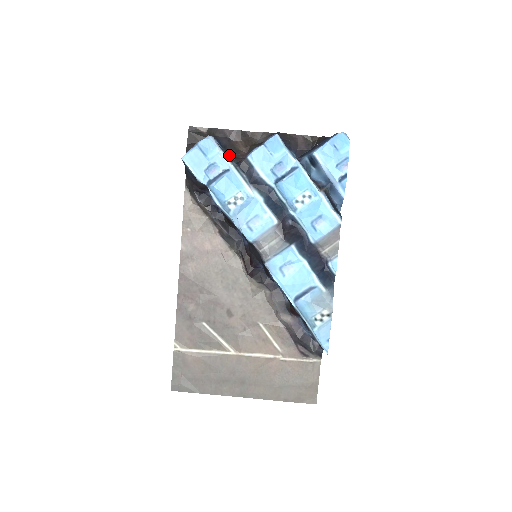
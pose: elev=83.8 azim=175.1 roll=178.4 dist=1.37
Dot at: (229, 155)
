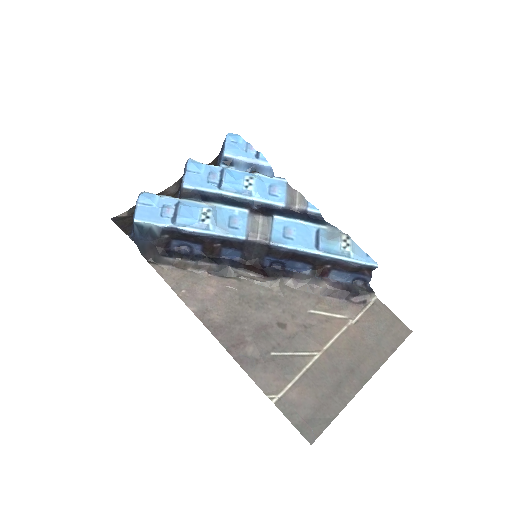
Dot at: occluded
